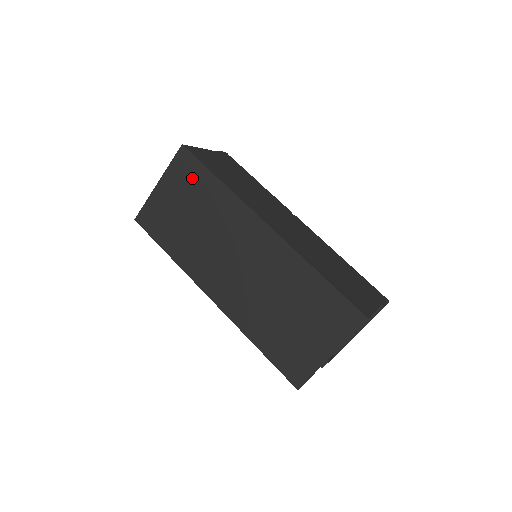
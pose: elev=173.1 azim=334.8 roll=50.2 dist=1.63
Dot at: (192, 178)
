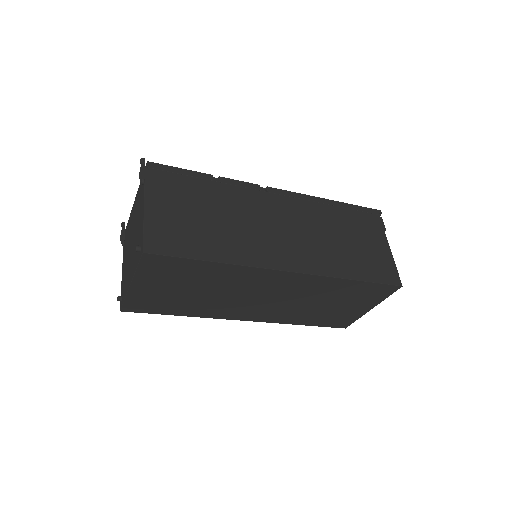
Dot at: (176, 270)
